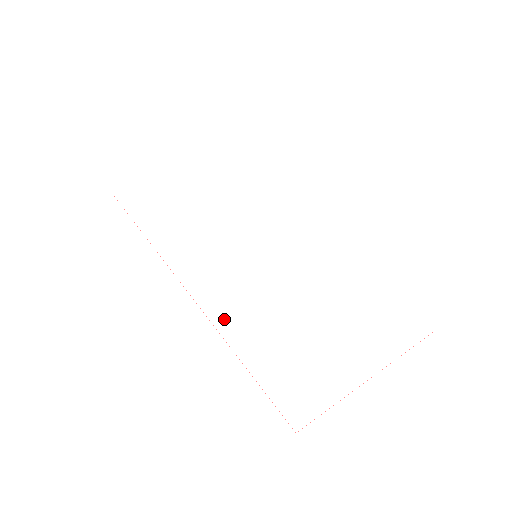
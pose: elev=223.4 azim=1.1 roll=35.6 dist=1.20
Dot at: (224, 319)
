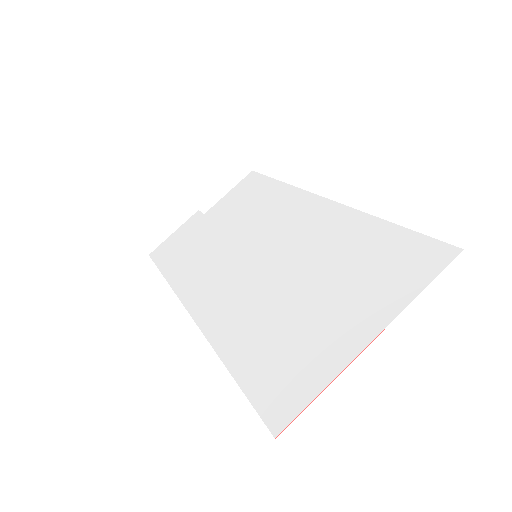
Dot at: (219, 332)
